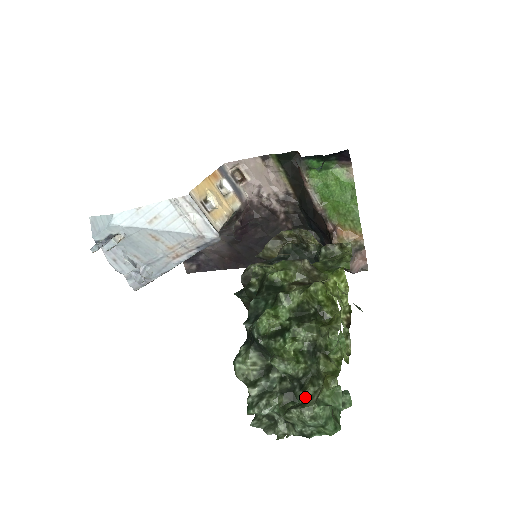
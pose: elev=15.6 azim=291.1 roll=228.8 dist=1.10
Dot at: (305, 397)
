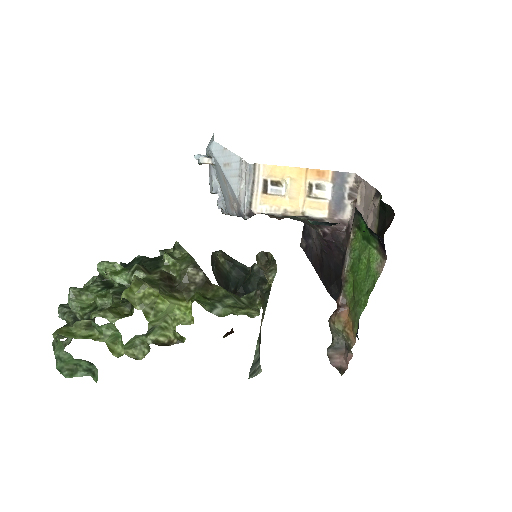
Dot at: occluded
